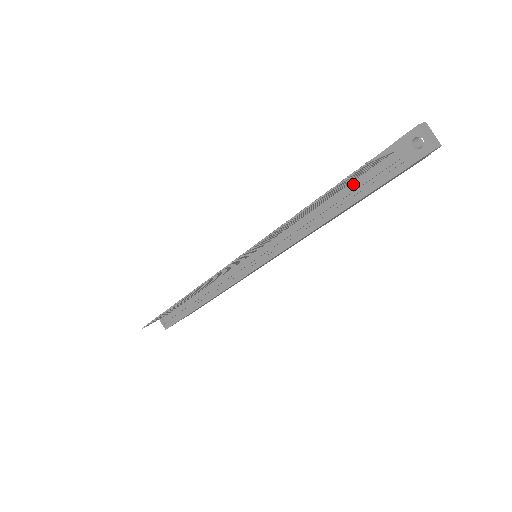
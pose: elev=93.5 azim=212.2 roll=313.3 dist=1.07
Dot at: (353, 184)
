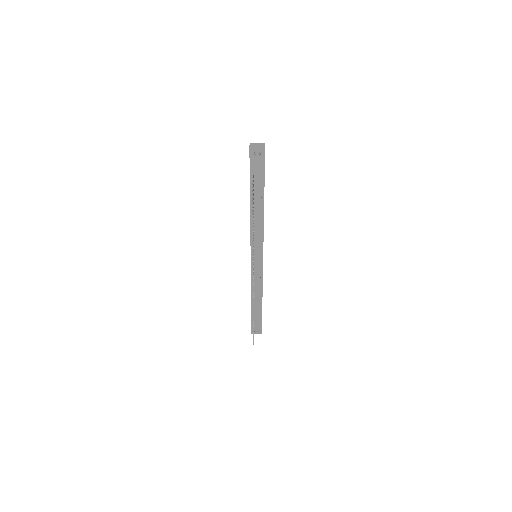
Dot at: (255, 190)
